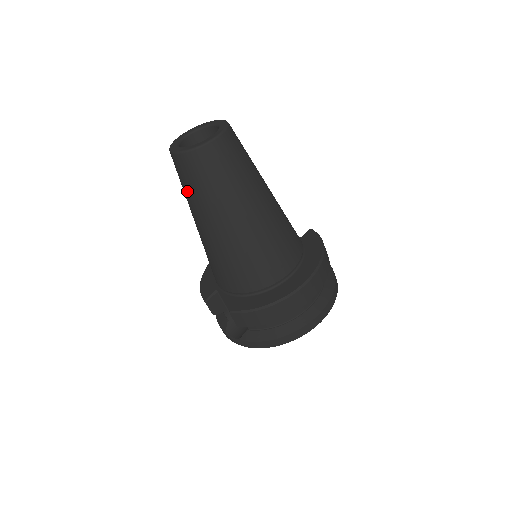
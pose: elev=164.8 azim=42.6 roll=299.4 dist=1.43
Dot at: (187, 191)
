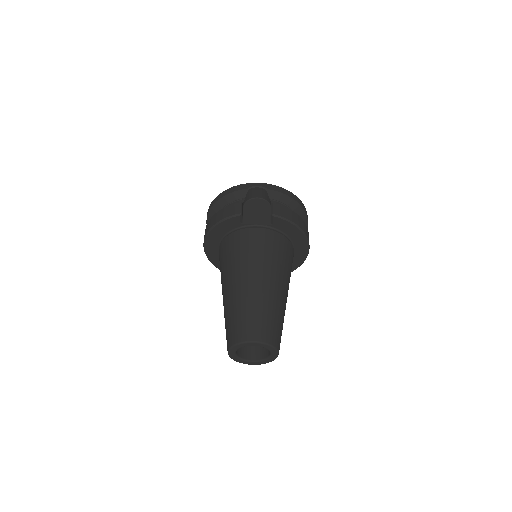
Dot at: occluded
